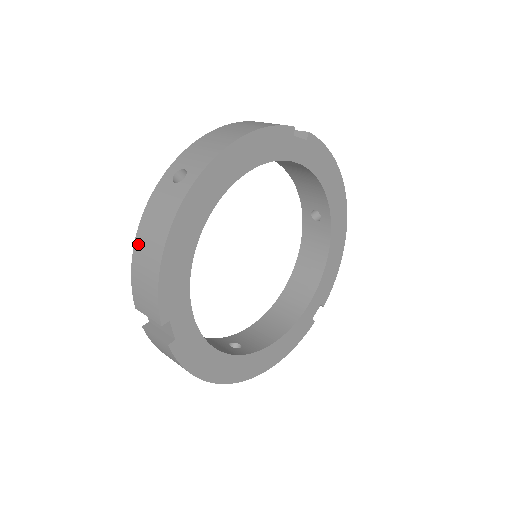
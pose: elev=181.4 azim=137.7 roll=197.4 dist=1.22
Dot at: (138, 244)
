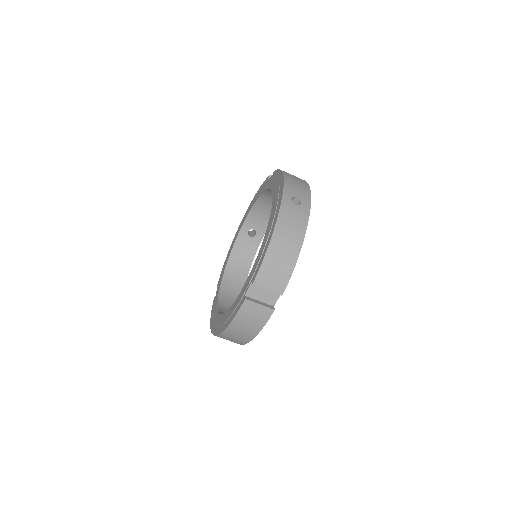
Dot at: (276, 240)
